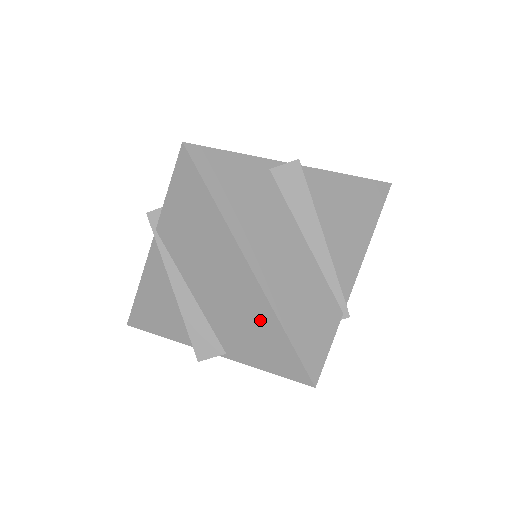
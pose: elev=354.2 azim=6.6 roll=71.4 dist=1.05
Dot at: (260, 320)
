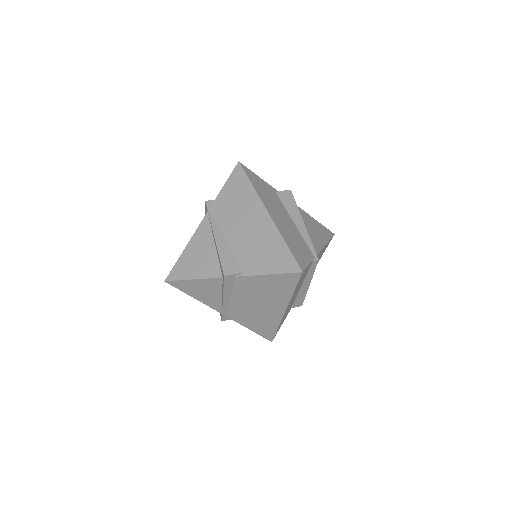
Dot at: (270, 241)
